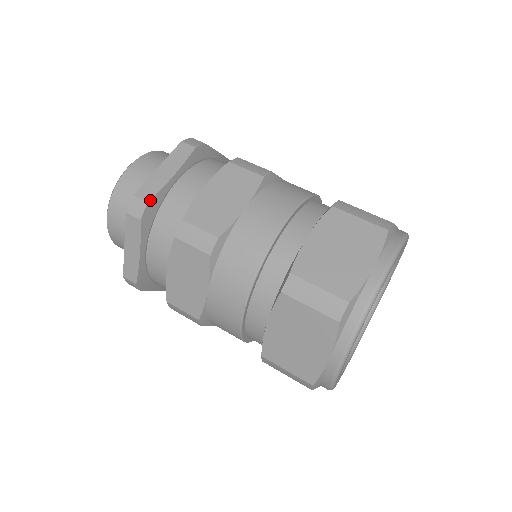
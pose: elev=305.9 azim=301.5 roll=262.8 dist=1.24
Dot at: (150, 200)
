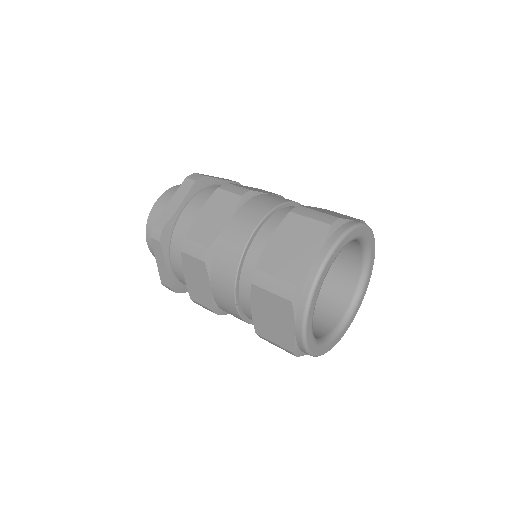
Dot at: (206, 176)
